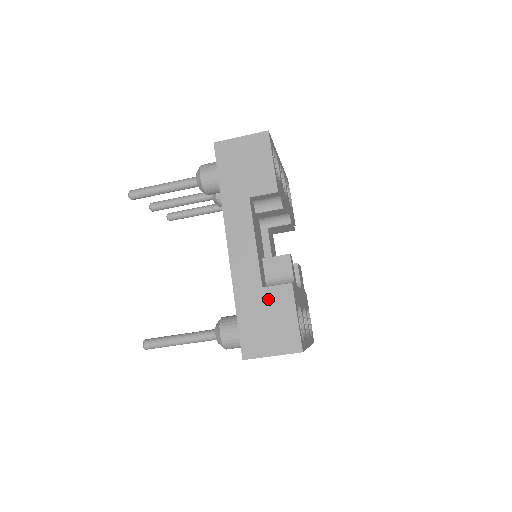
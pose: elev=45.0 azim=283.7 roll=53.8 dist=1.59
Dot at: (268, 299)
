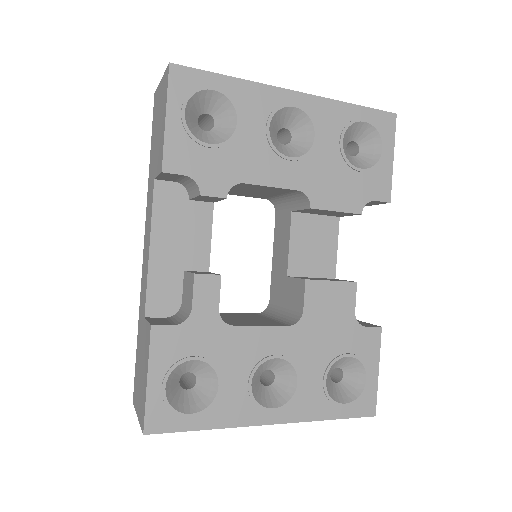
Dot at: (144, 336)
